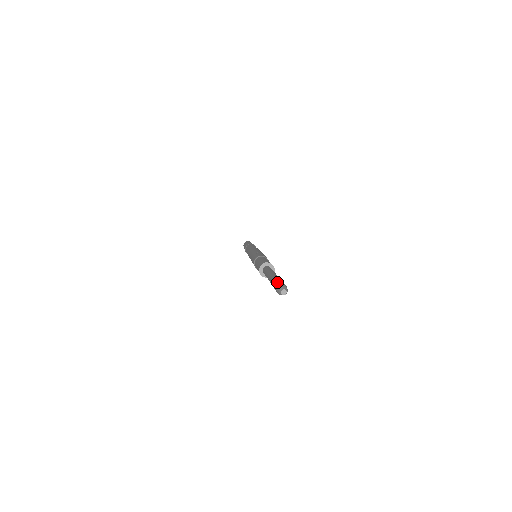
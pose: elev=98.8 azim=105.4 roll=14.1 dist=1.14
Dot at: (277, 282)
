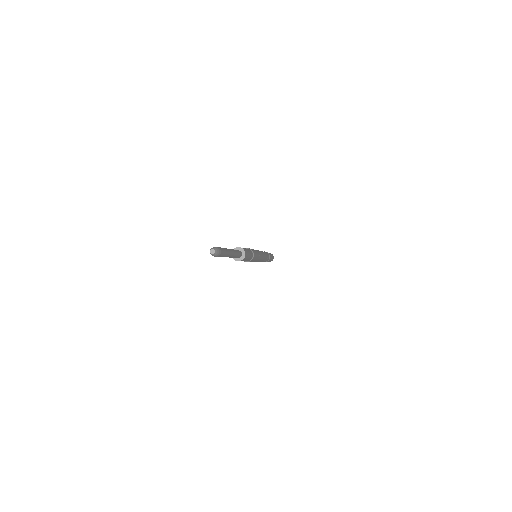
Dot at: occluded
